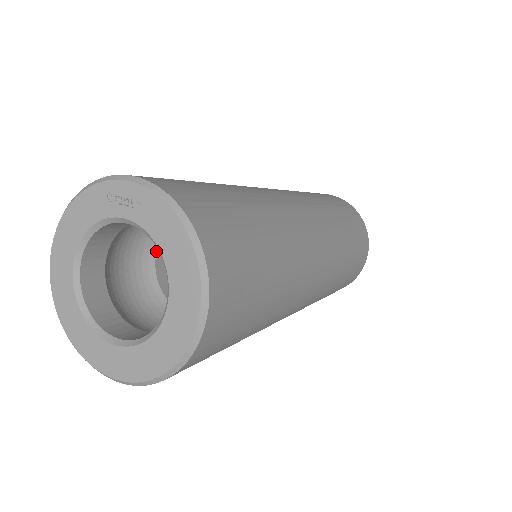
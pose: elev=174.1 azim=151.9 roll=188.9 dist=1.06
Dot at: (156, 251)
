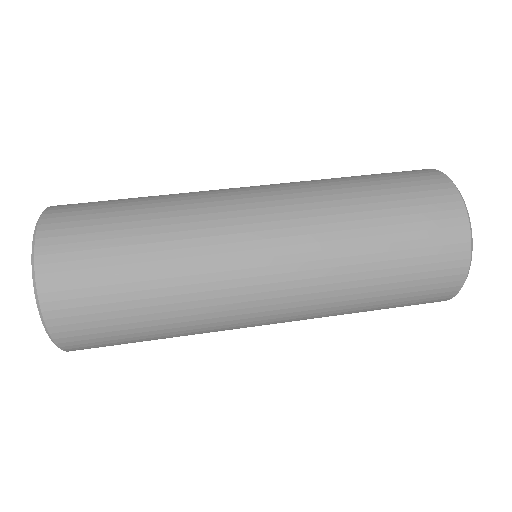
Dot at: occluded
